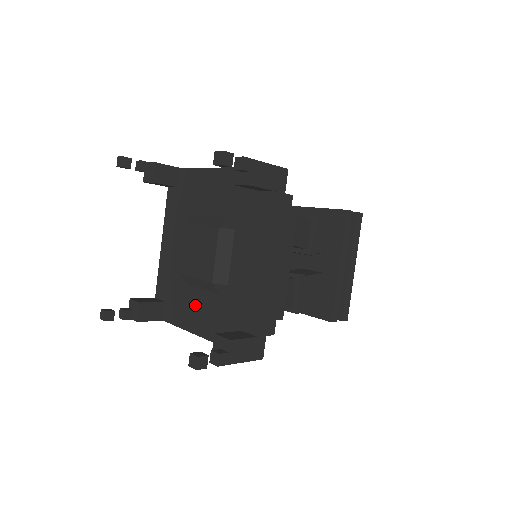
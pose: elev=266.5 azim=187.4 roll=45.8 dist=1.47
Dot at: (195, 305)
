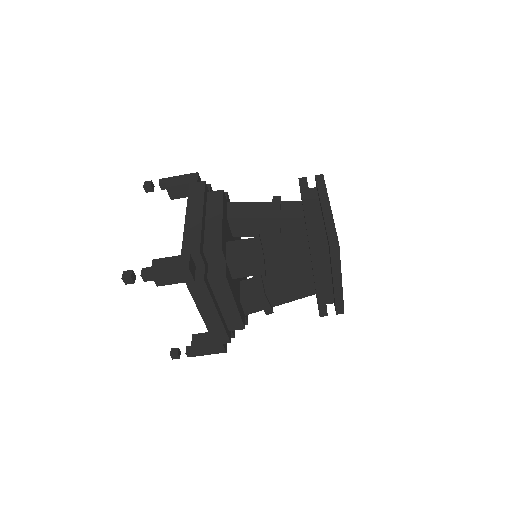
Dot at: occluded
